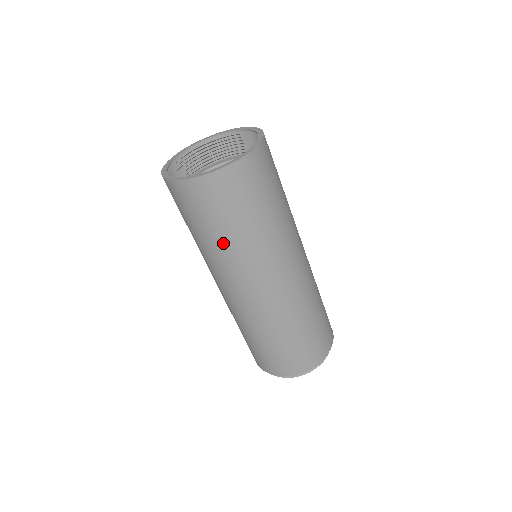
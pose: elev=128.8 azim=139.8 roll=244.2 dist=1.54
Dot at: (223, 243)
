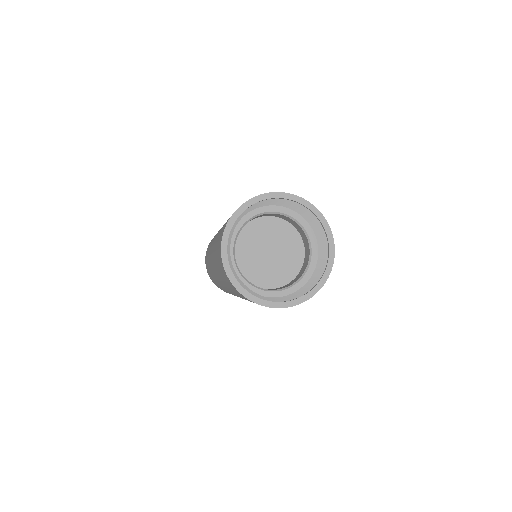
Dot at: (229, 288)
